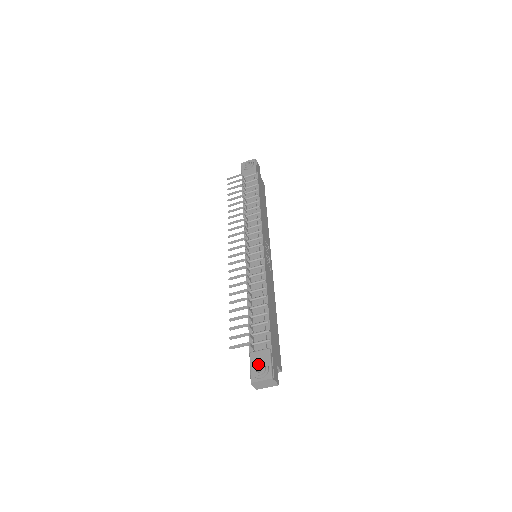
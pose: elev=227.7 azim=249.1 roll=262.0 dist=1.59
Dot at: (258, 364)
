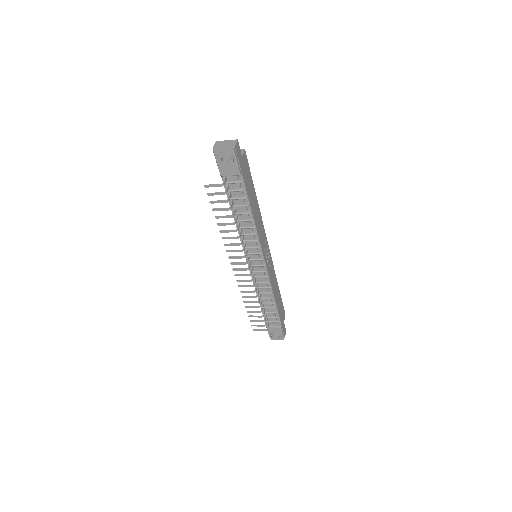
Dot at: occluded
